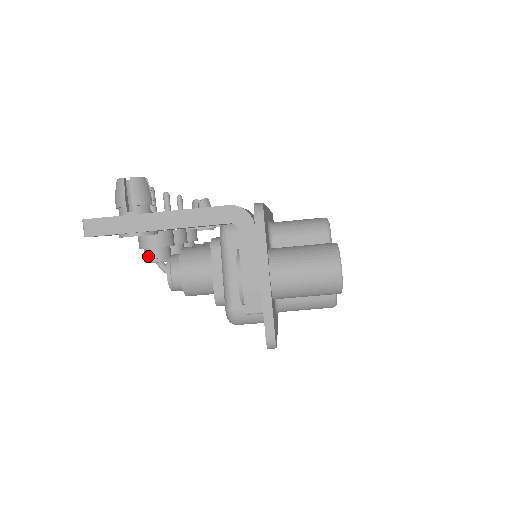
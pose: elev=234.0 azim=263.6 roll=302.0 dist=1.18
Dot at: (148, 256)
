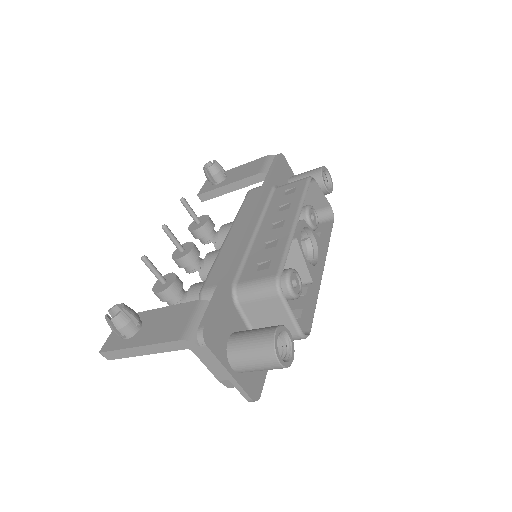
Dot at: (167, 303)
